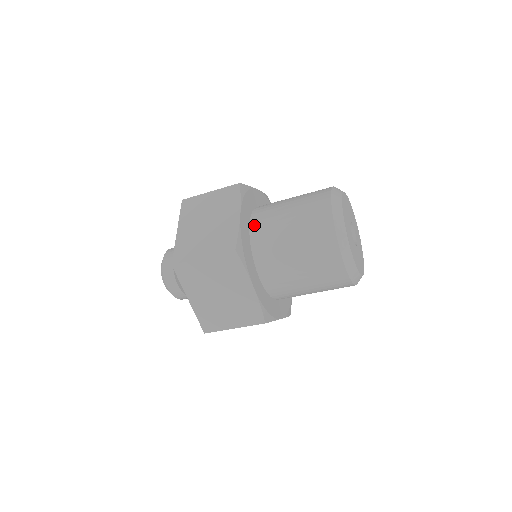
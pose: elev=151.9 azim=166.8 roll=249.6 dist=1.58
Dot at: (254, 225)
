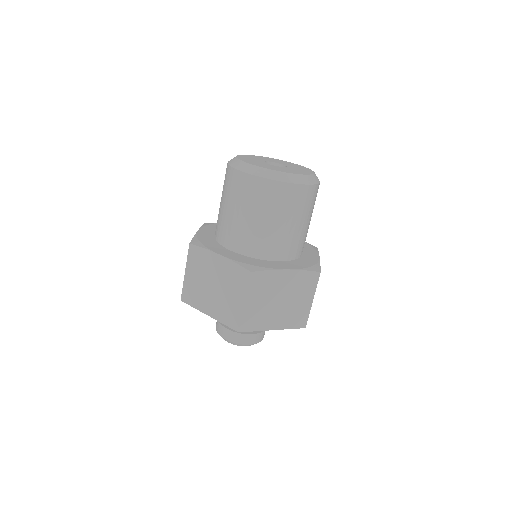
Dot at: occluded
